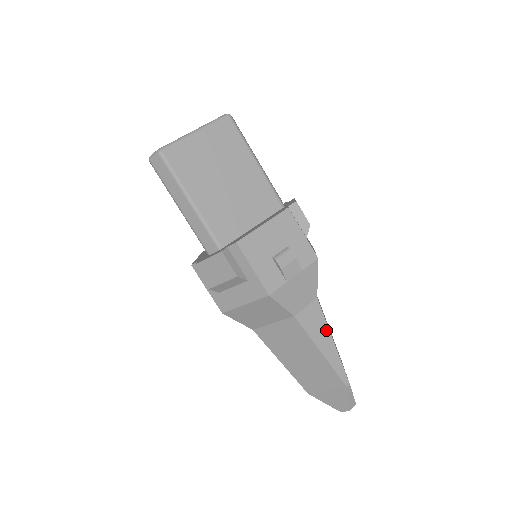
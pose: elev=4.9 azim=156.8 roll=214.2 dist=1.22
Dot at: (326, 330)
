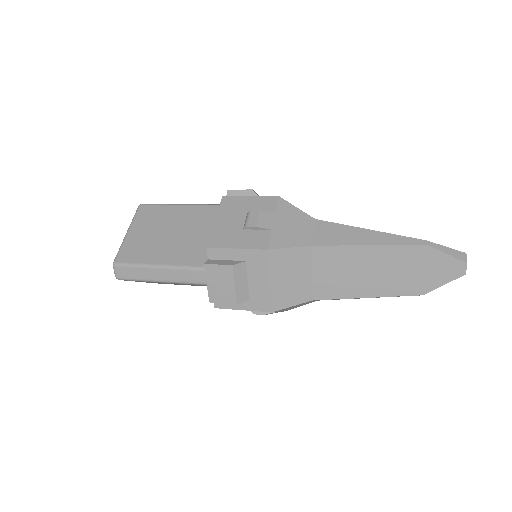
Dot at: (351, 229)
